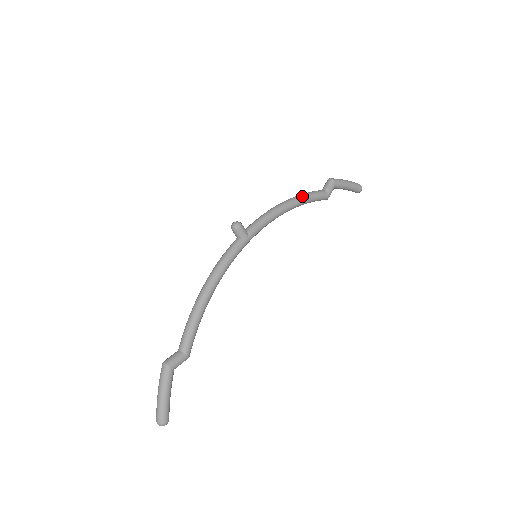
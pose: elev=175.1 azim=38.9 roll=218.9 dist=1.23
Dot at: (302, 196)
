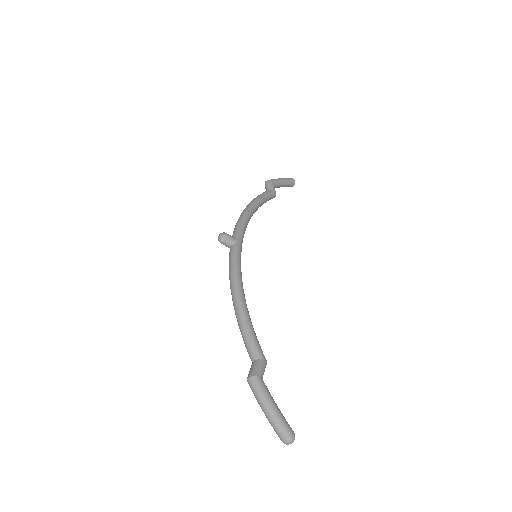
Dot at: (255, 198)
